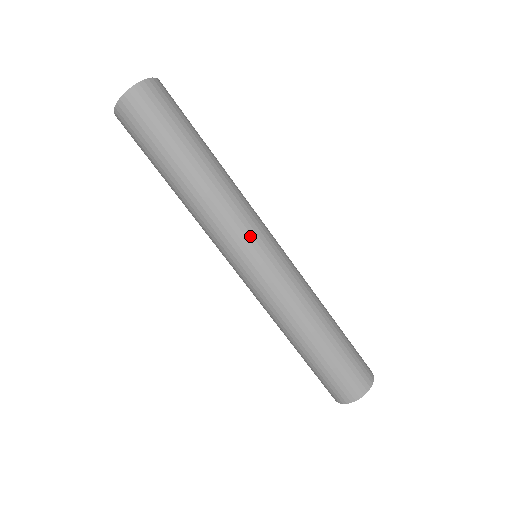
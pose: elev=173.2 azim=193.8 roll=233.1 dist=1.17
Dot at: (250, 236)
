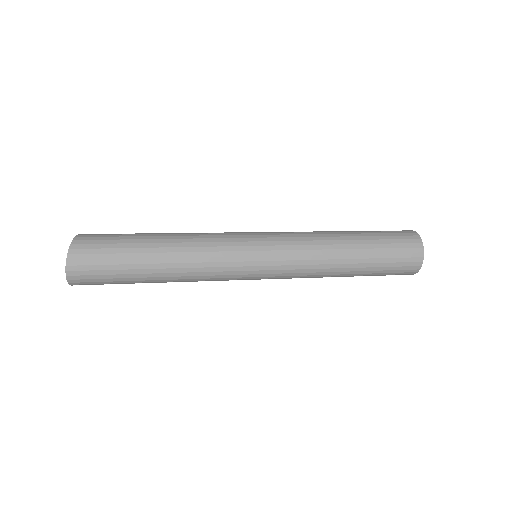
Dot at: (236, 272)
